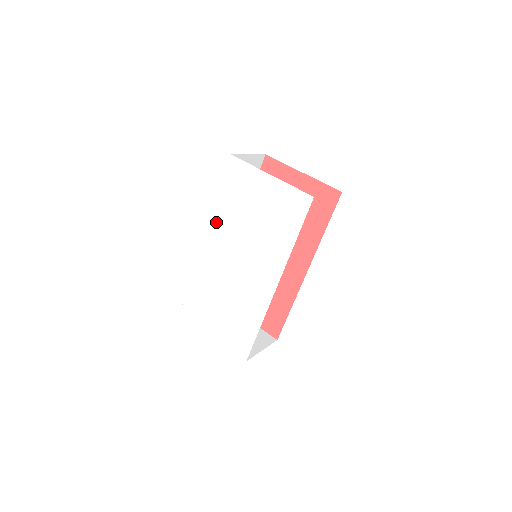
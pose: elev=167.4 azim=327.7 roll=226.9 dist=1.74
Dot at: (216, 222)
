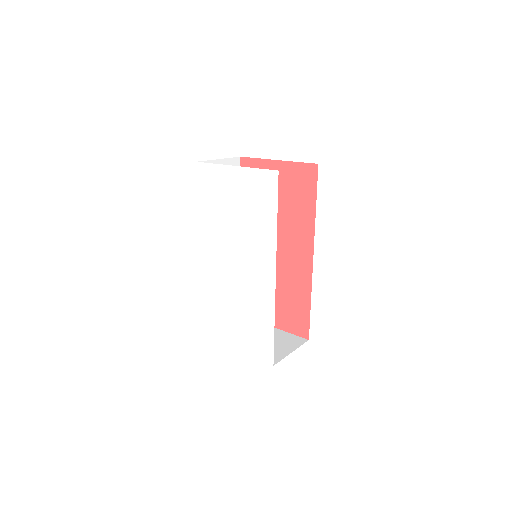
Dot at: (205, 232)
